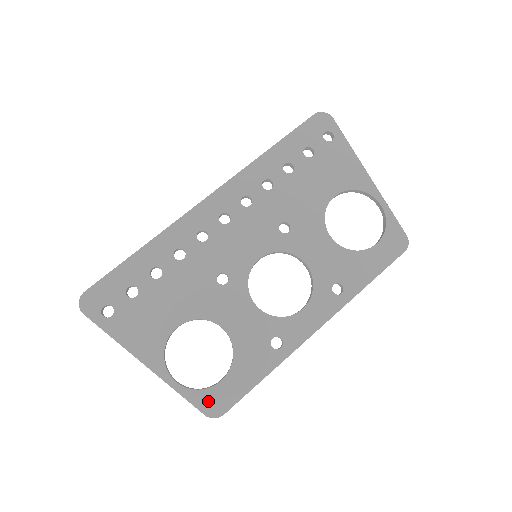
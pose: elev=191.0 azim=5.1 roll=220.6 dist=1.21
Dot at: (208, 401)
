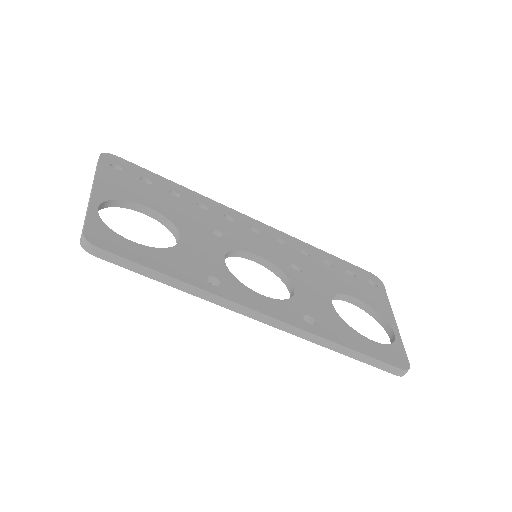
Dot at: (102, 233)
